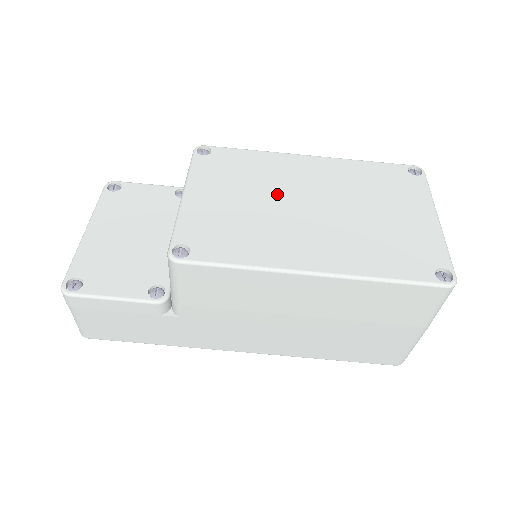
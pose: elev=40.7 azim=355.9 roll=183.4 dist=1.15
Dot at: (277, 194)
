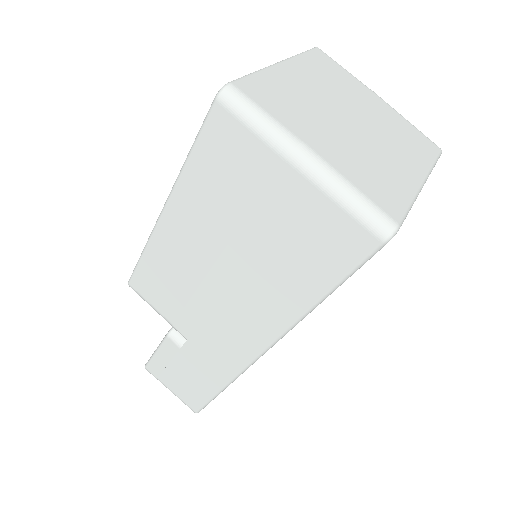
Dot at: occluded
